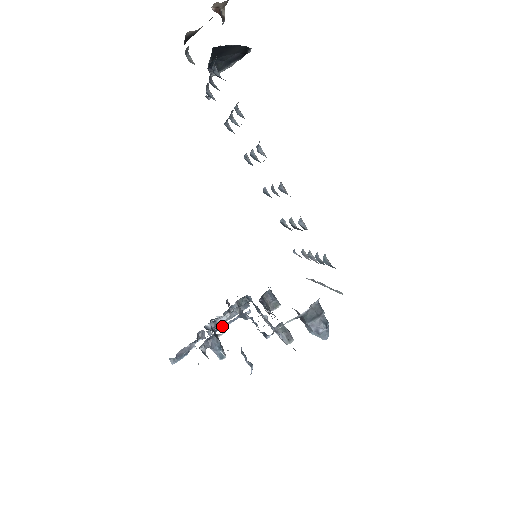
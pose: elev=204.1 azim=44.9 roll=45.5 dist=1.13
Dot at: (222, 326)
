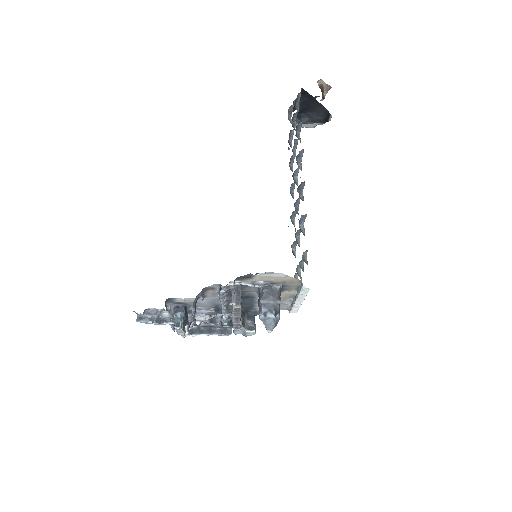
Dot at: (196, 308)
